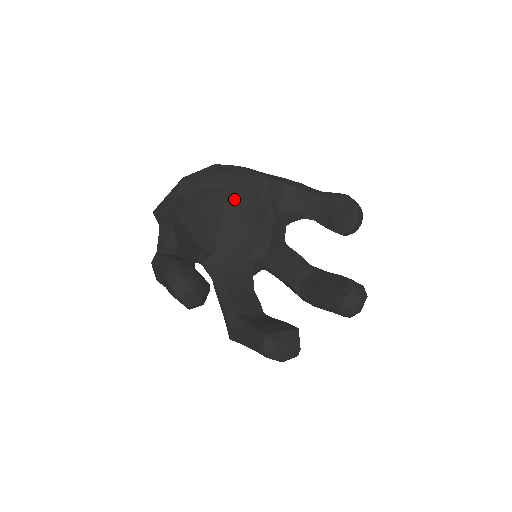
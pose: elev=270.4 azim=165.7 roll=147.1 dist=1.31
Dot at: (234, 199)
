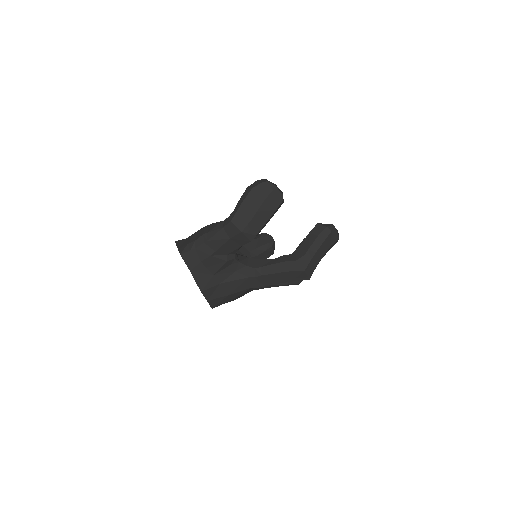
Dot at: occluded
